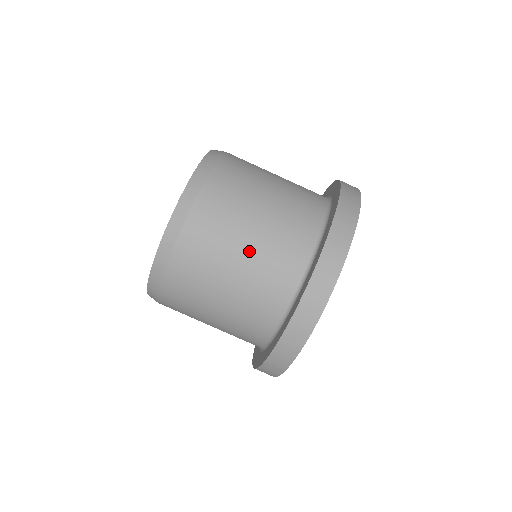
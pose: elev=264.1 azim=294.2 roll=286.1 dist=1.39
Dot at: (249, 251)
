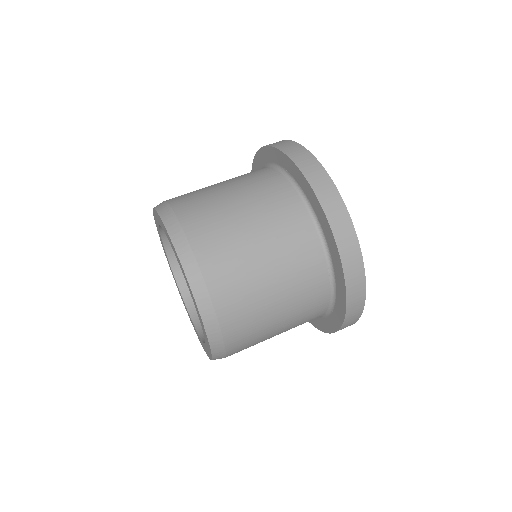
Dot at: (248, 210)
